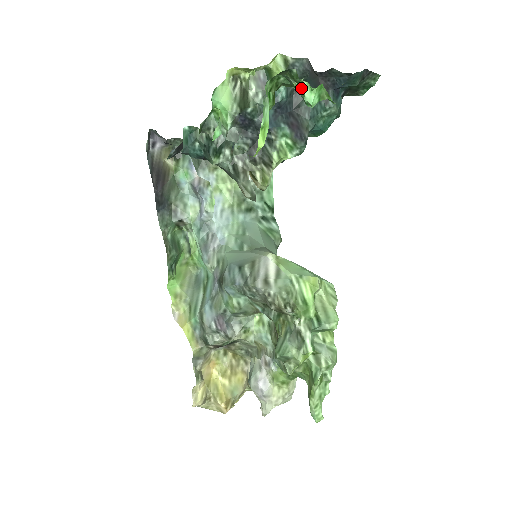
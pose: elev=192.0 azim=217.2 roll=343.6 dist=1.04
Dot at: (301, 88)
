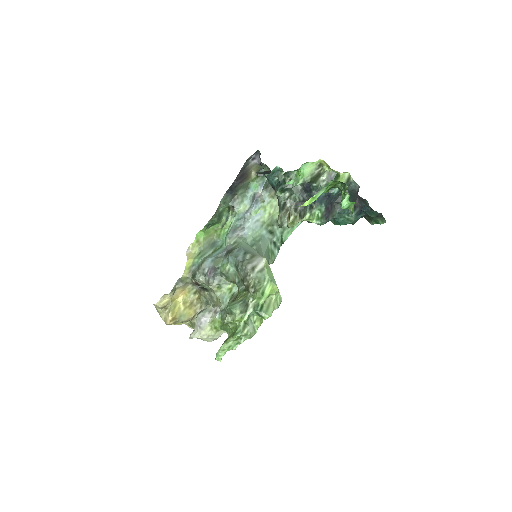
Dot at: (344, 196)
